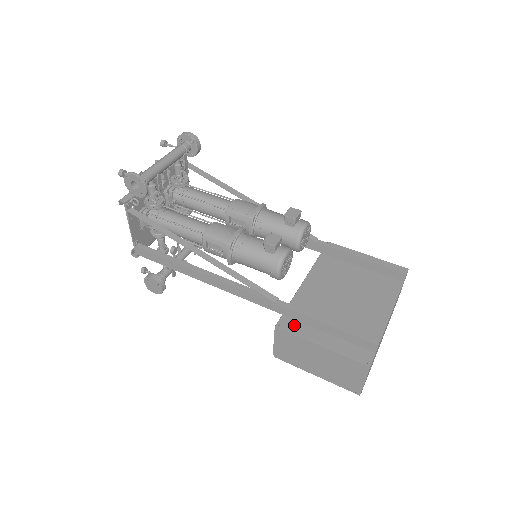
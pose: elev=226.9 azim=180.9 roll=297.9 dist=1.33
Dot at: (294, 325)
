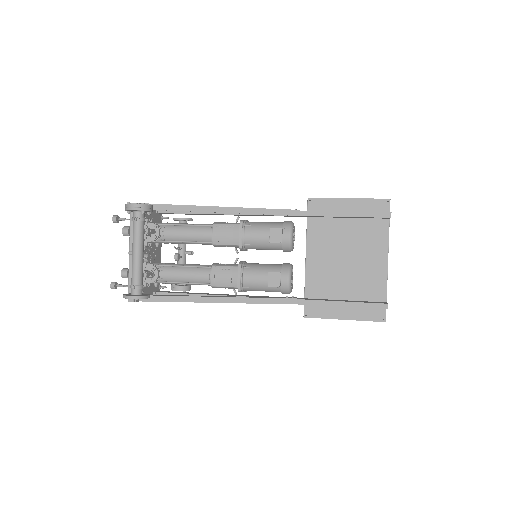
Dot at: (317, 310)
